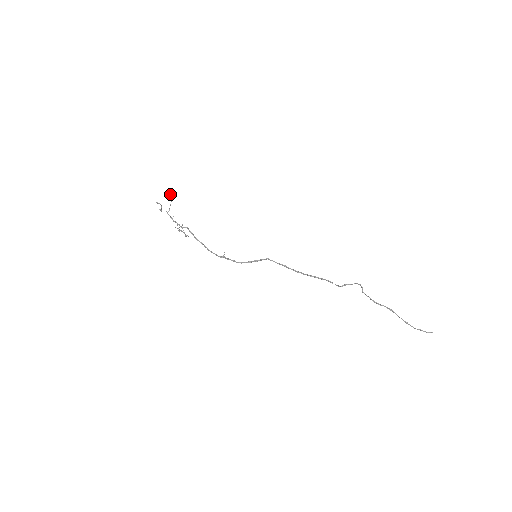
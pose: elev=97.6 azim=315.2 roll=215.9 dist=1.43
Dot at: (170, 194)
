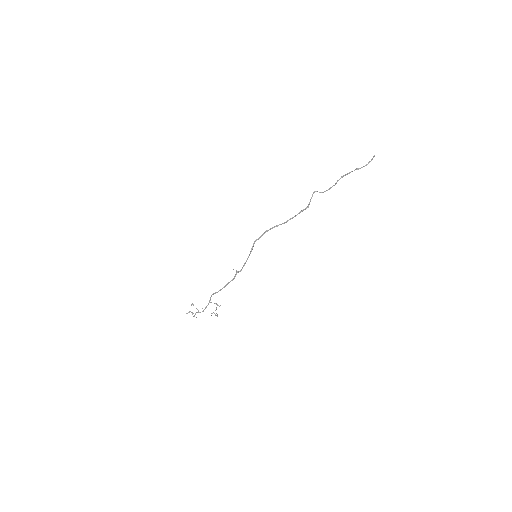
Dot at: occluded
